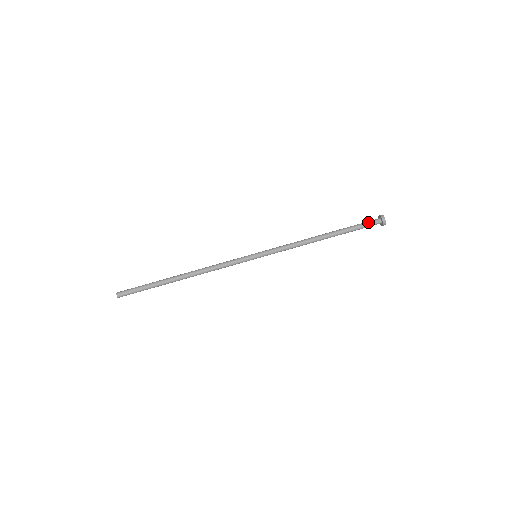
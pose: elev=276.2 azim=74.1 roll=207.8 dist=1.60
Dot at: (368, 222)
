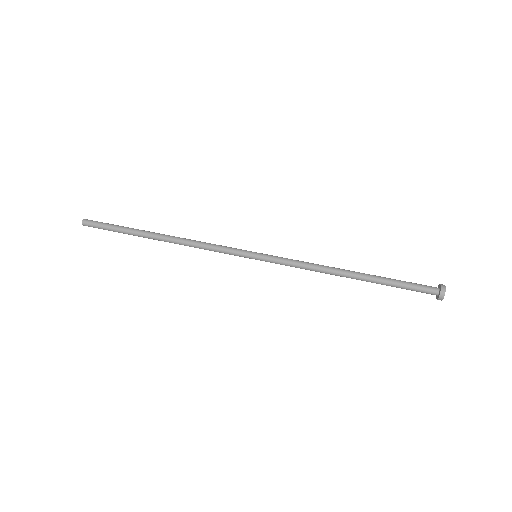
Dot at: (419, 284)
